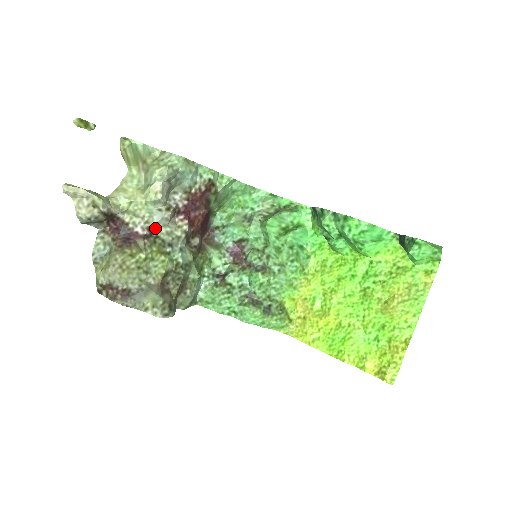
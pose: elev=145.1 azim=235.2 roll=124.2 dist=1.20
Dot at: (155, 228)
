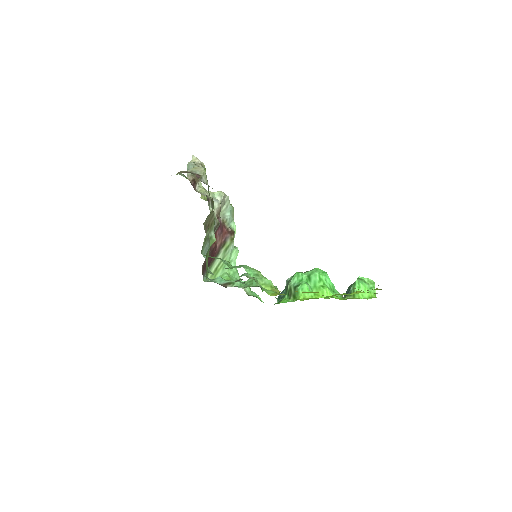
Dot at: (210, 203)
